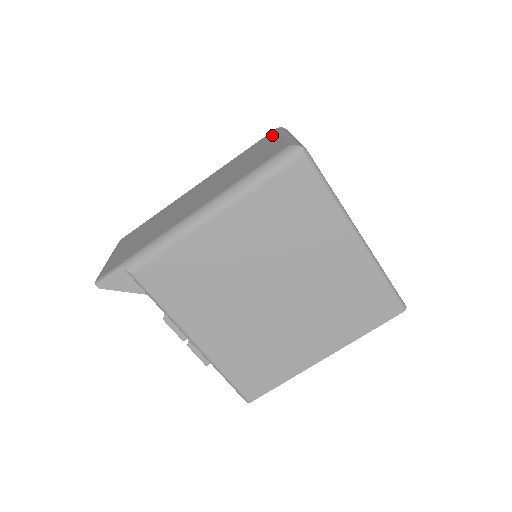
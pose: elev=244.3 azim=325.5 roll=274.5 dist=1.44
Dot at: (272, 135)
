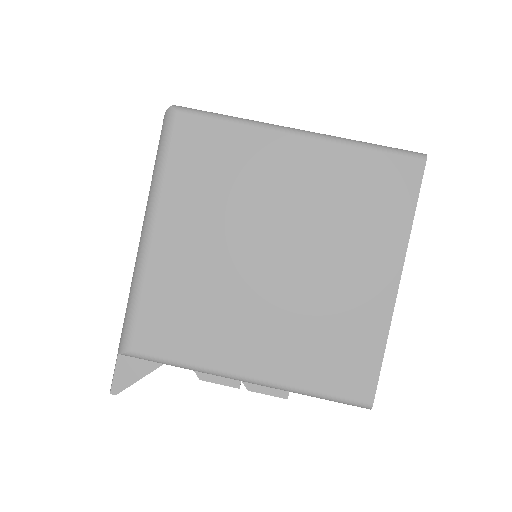
Dot at: occluded
